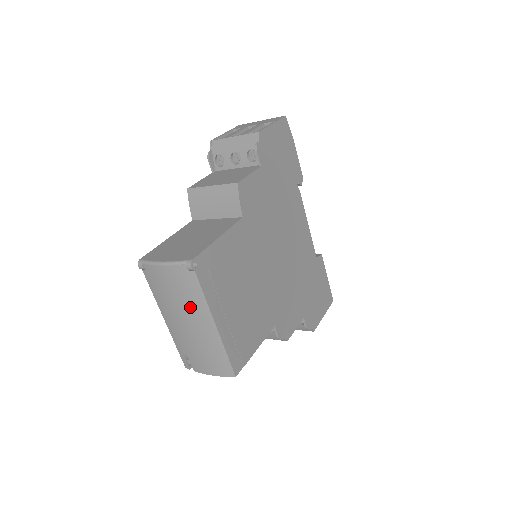
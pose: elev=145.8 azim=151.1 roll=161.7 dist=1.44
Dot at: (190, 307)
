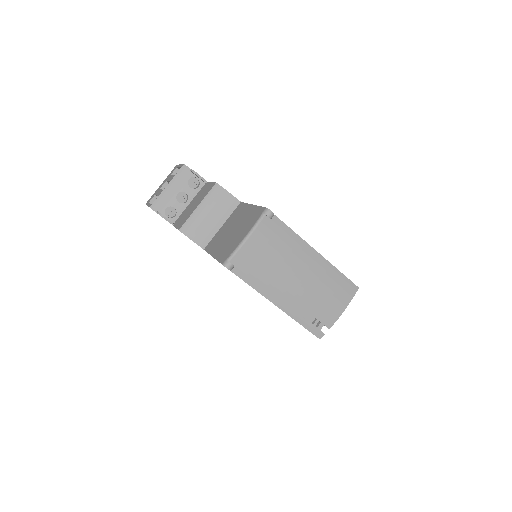
Dot at: (291, 256)
